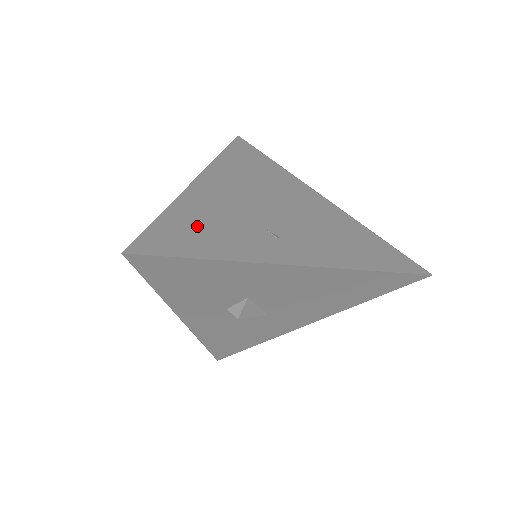
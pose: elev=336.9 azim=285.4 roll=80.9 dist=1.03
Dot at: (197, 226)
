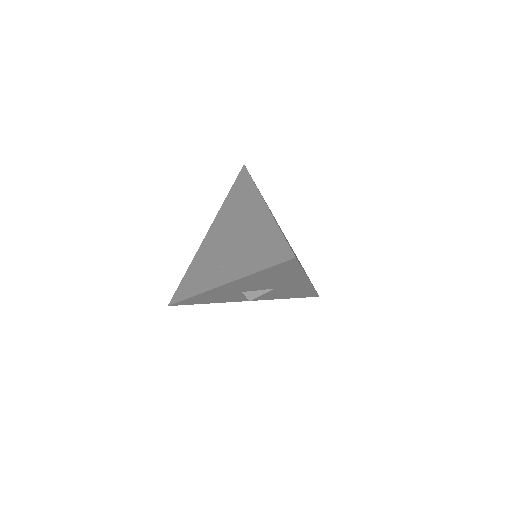
Dot at: (195, 275)
